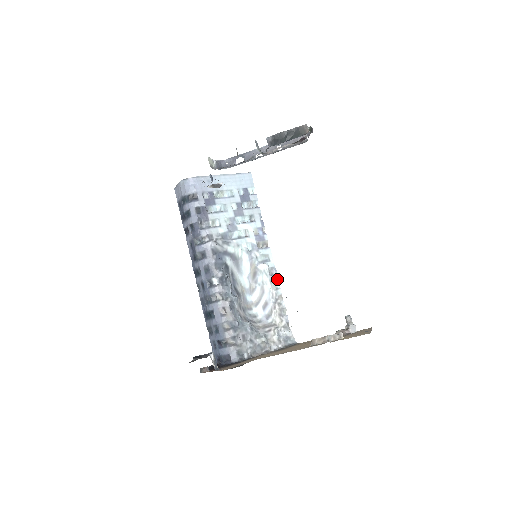
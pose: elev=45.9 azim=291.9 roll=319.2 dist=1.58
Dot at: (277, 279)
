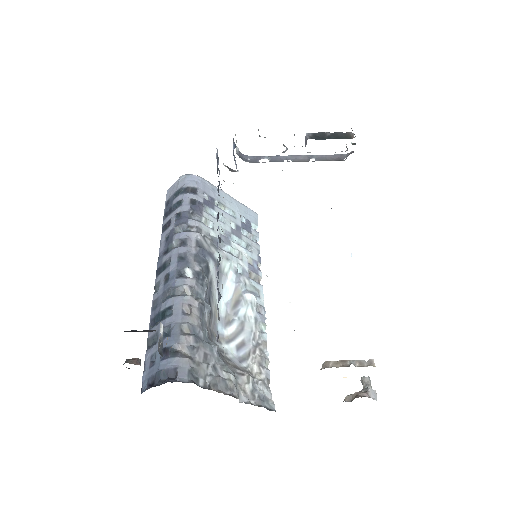
Dot at: (264, 321)
